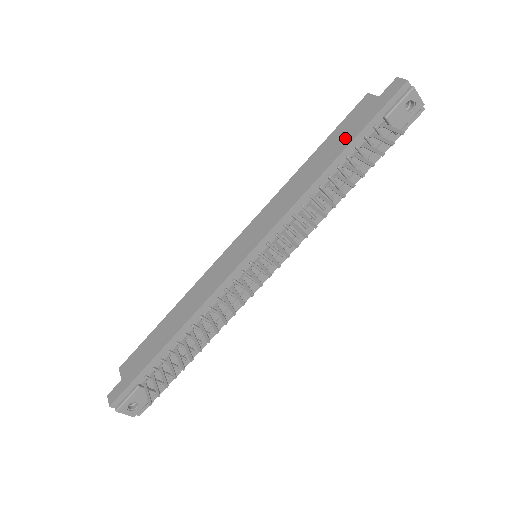
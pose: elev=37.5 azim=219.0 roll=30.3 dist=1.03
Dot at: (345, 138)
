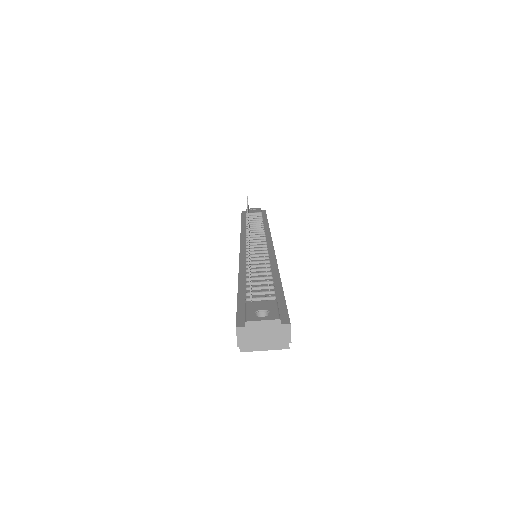
Dot at: occluded
